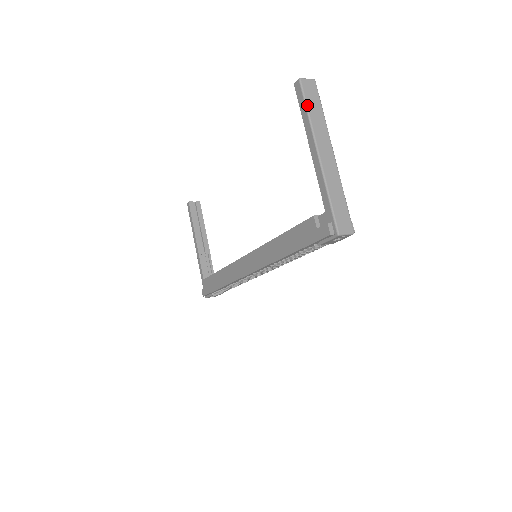
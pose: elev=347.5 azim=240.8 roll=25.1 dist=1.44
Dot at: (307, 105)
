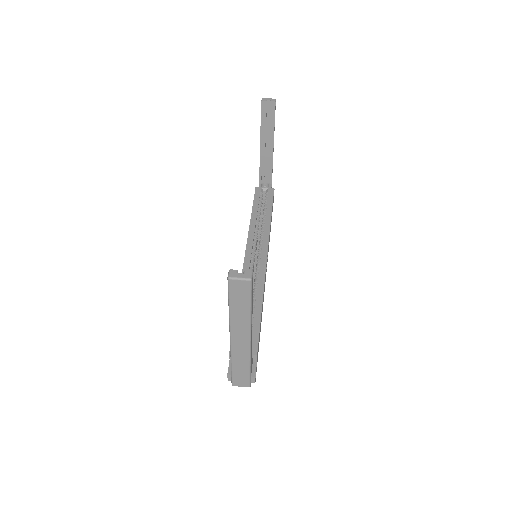
Dot at: (230, 303)
